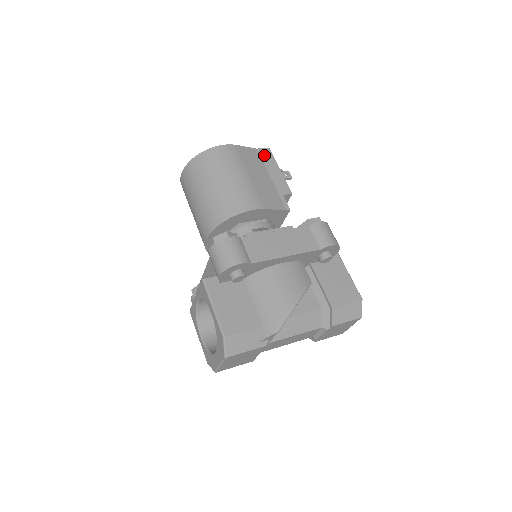
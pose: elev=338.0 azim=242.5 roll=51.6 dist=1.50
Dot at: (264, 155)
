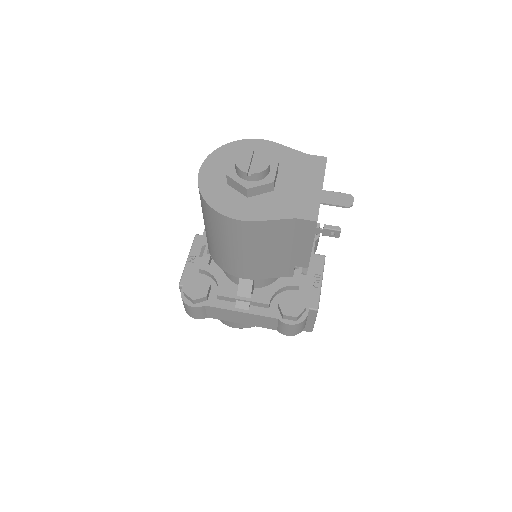
Dot at: (302, 228)
